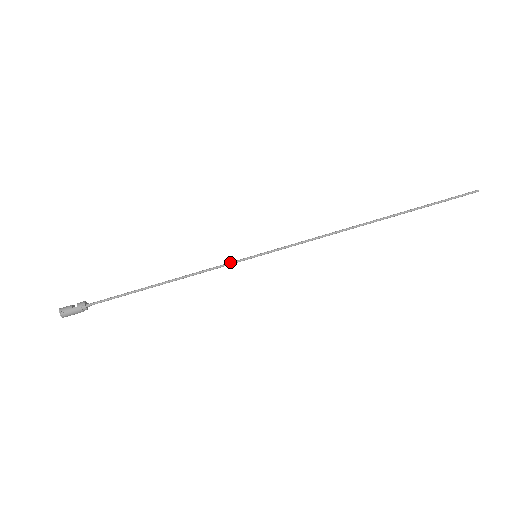
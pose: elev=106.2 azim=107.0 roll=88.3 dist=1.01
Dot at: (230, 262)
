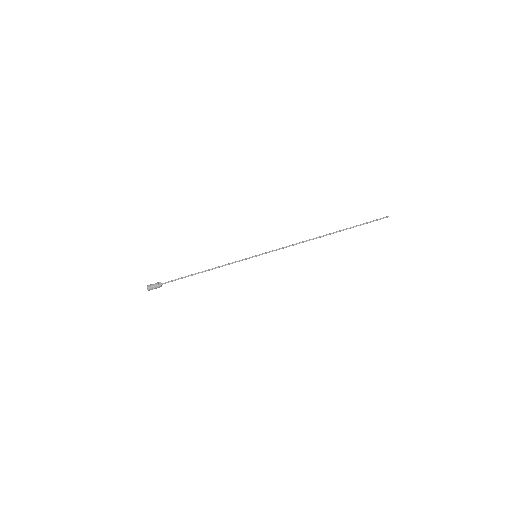
Dot at: occluded
